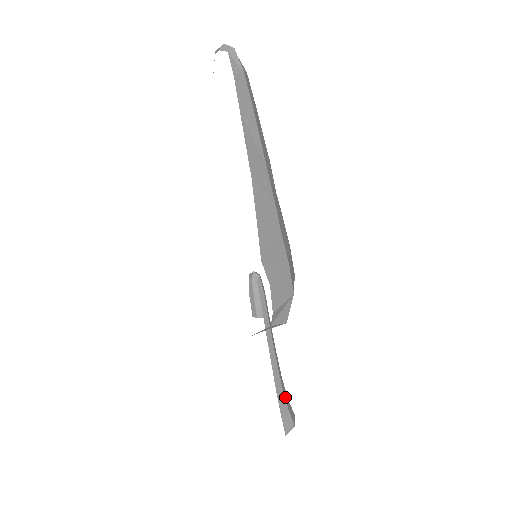
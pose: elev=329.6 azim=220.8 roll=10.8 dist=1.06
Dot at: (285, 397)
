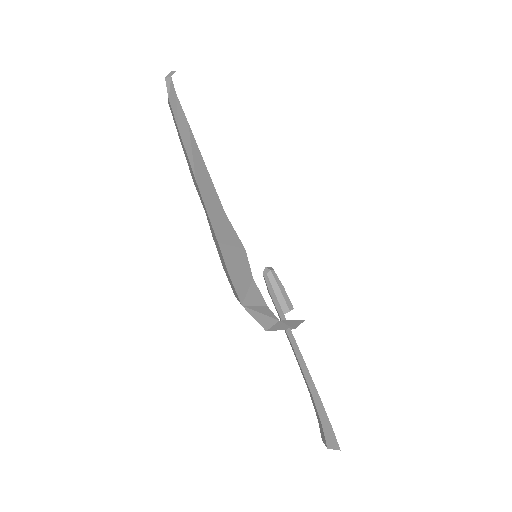
Dot at: occluded
